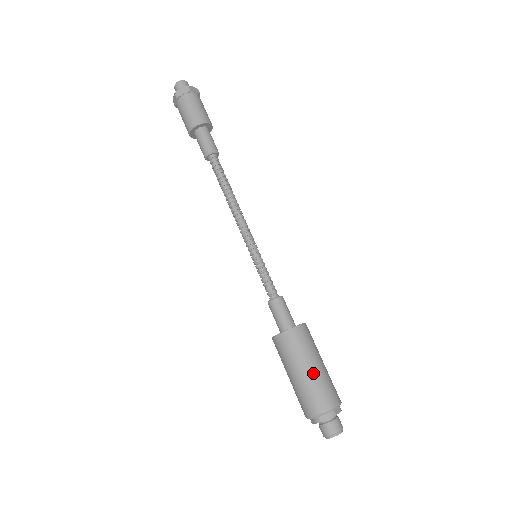
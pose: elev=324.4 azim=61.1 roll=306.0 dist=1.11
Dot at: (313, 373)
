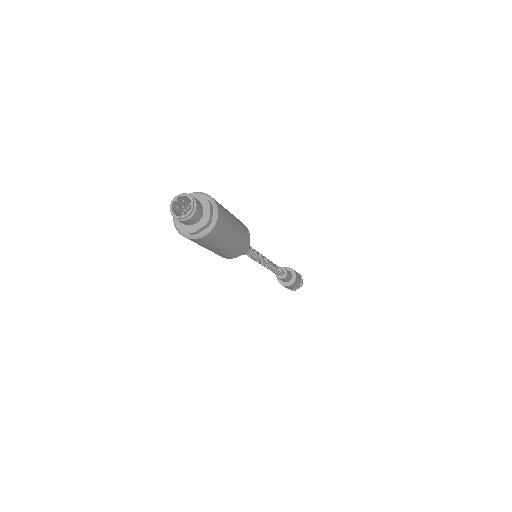
Dot at: occluded
